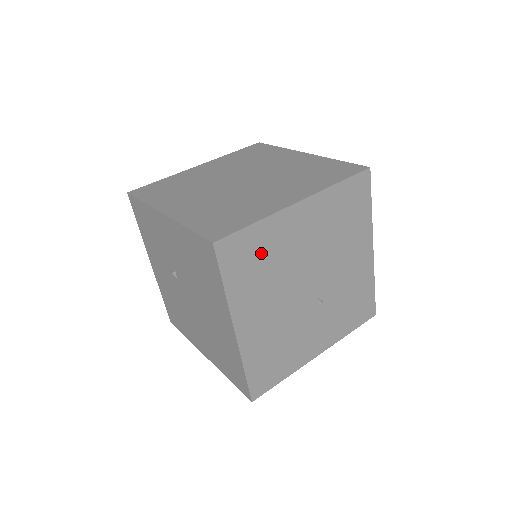
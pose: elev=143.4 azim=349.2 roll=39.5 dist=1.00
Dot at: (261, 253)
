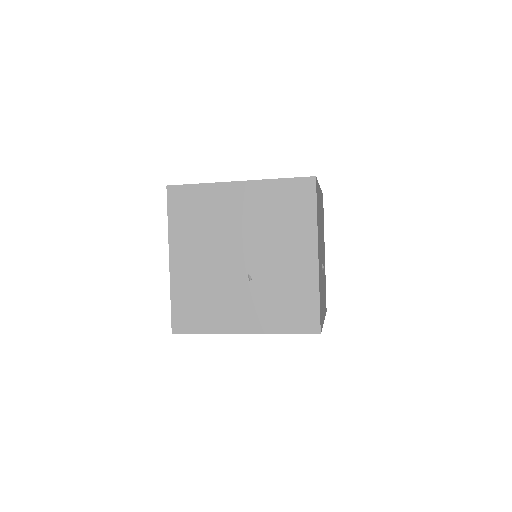
Dot at: (200, 208)
